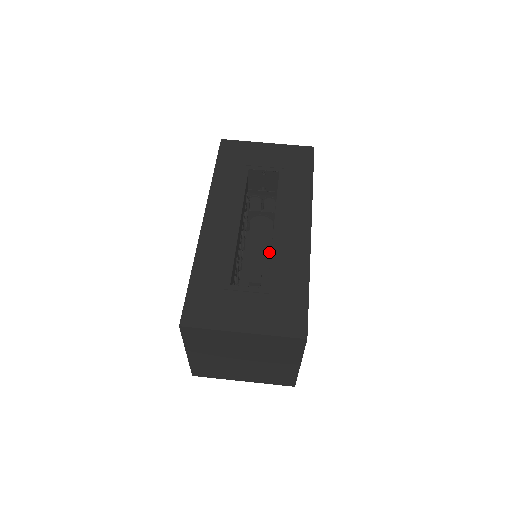
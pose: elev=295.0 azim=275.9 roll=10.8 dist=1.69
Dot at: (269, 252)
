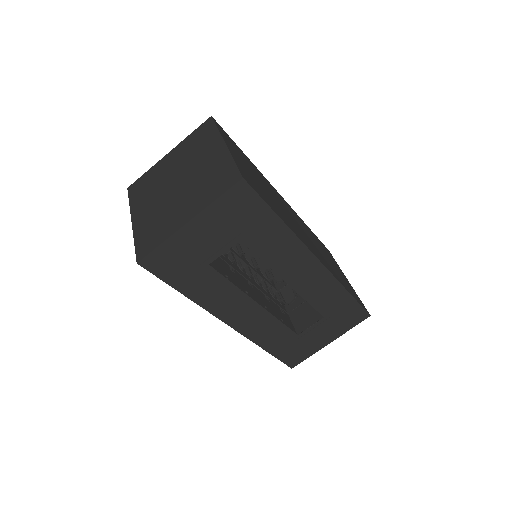
Dot at: occluded
